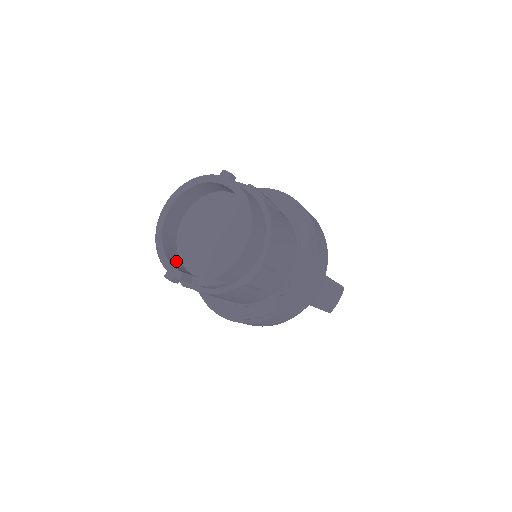
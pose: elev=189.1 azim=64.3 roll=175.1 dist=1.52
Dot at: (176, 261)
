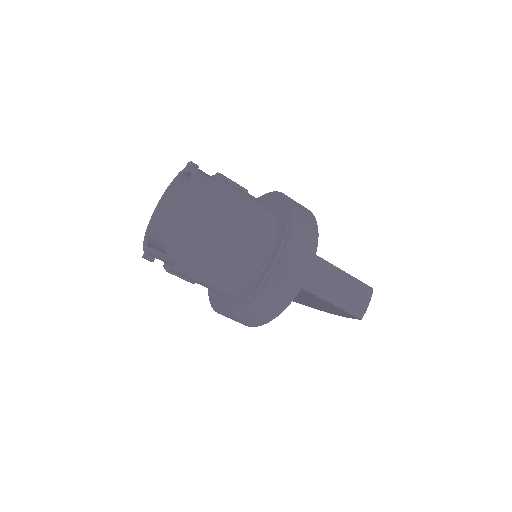
Dot at: (159, 249)
